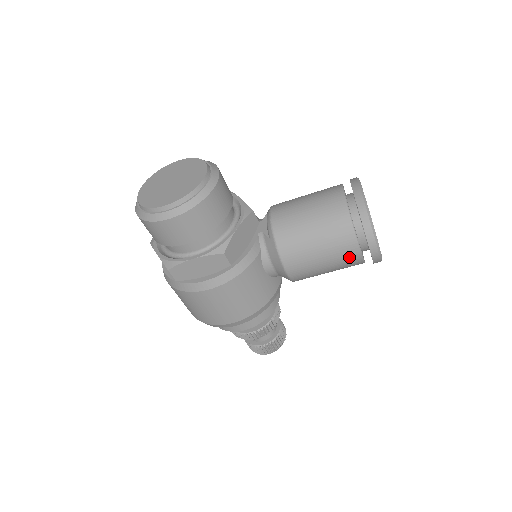
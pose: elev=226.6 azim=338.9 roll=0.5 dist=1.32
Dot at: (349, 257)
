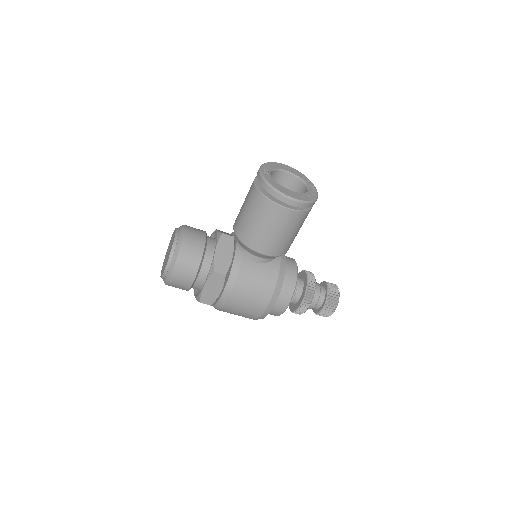
Dot at: (286, 217)
